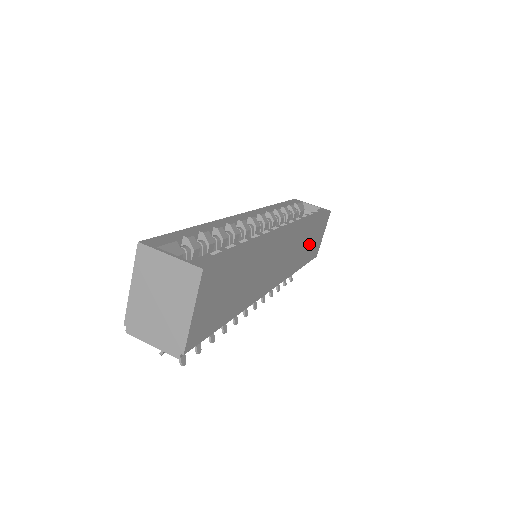
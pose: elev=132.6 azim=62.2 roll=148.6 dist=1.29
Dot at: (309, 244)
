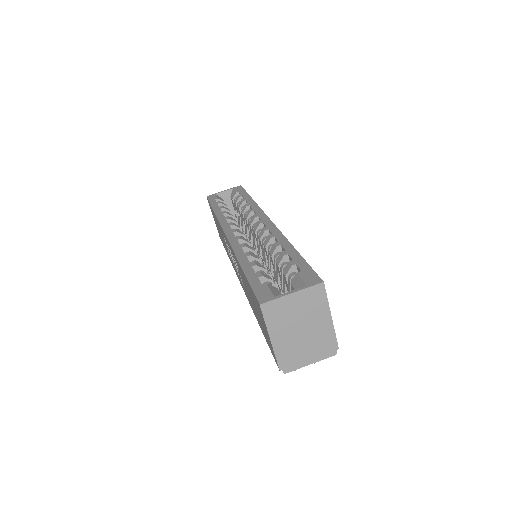
Dot at: occluded
